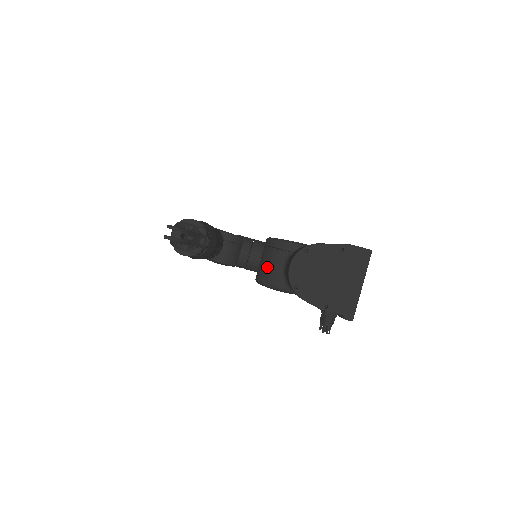
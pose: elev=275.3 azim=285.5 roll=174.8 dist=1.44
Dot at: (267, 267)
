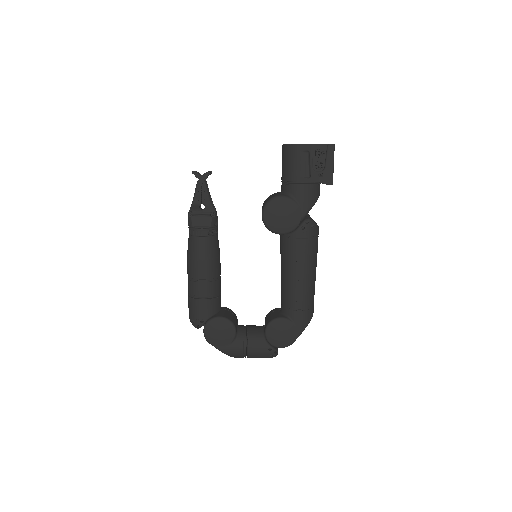
Dot at: occluded
